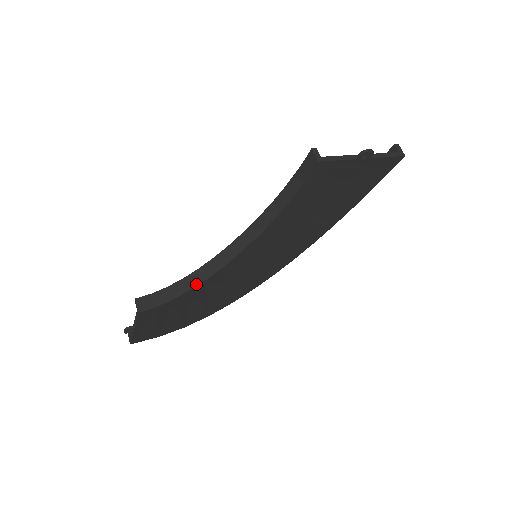
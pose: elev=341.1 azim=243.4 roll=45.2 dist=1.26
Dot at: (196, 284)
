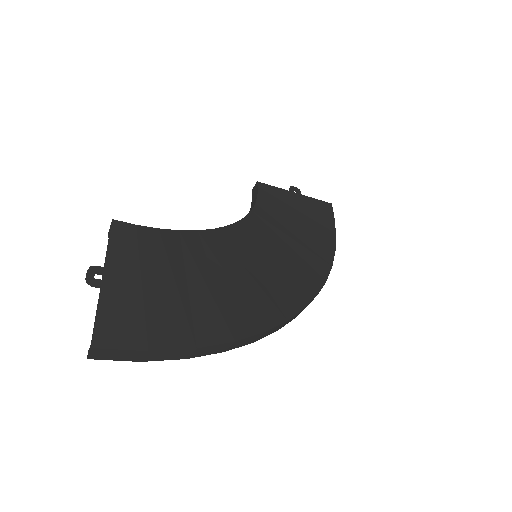
Dot at: (186, 232)
